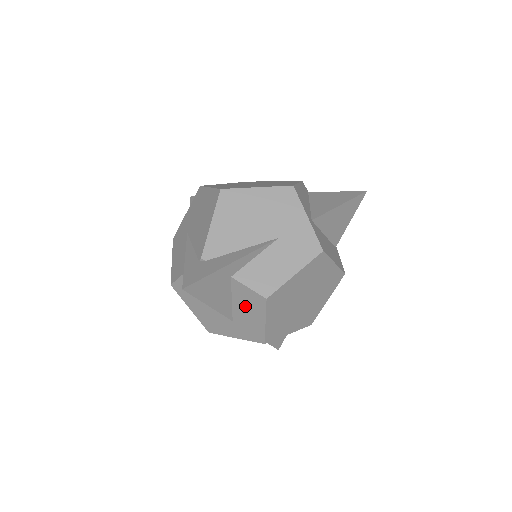
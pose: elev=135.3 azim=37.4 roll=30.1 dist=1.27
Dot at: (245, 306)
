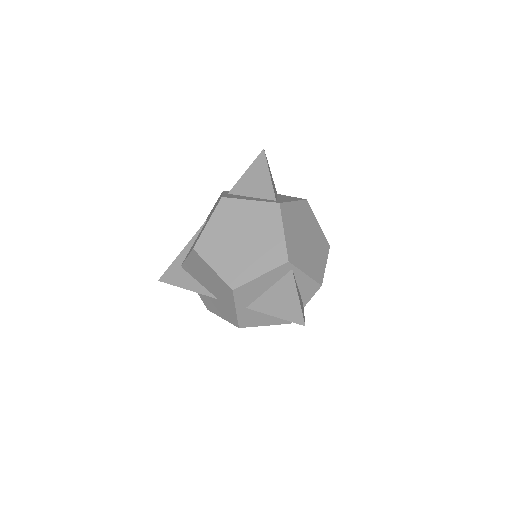
Dot at: occluded
